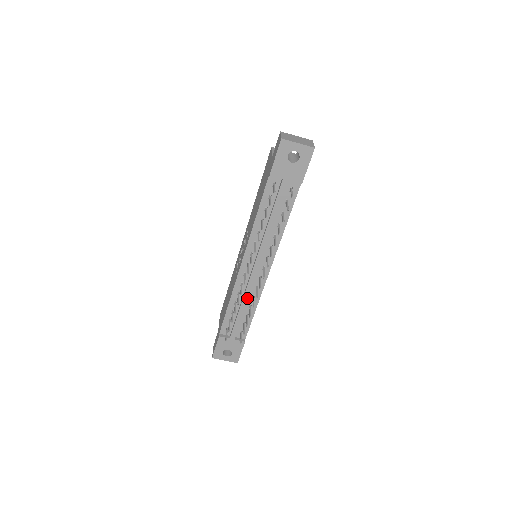
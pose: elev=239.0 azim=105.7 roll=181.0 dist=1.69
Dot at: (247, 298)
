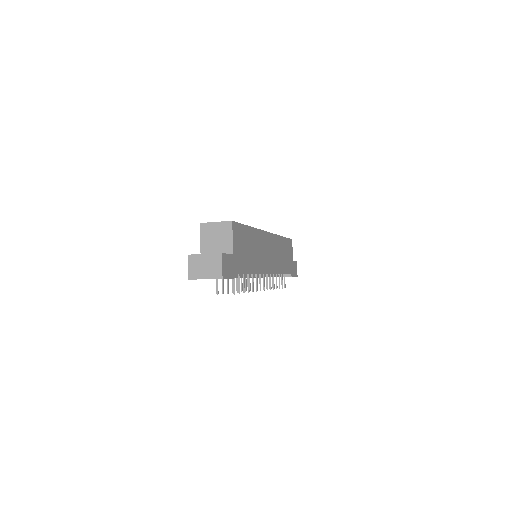
Dot at: occluded
